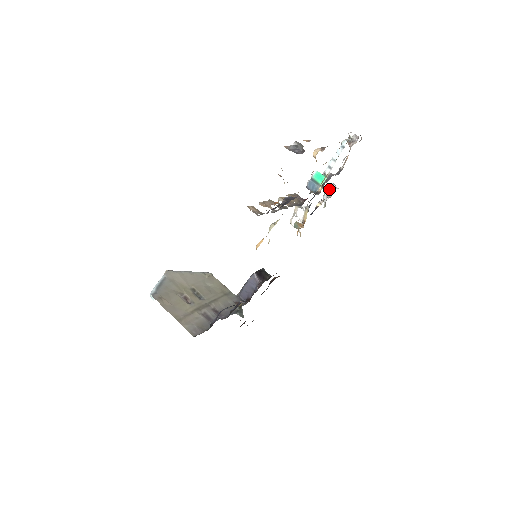
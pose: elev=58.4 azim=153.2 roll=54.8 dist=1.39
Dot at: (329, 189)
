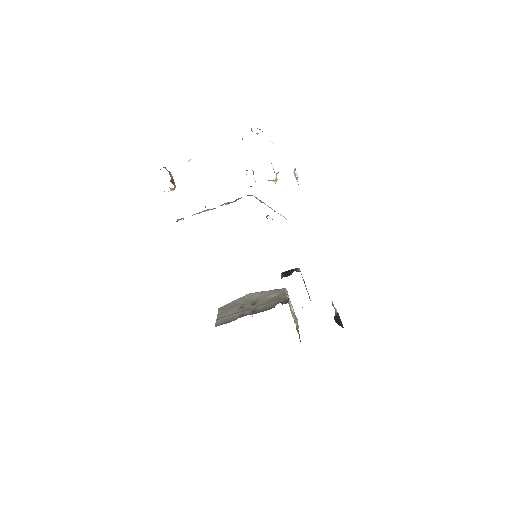
Dot at: (294, 175)
